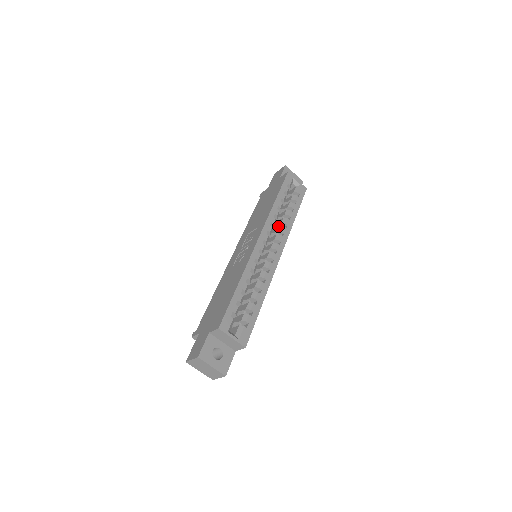
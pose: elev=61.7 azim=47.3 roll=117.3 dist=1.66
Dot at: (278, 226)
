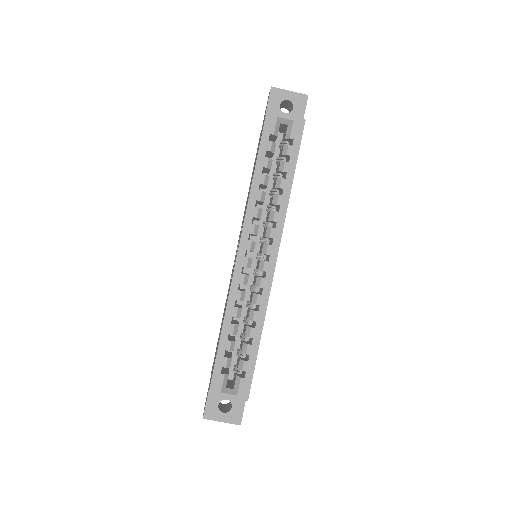
Dot at: (270, 209)
